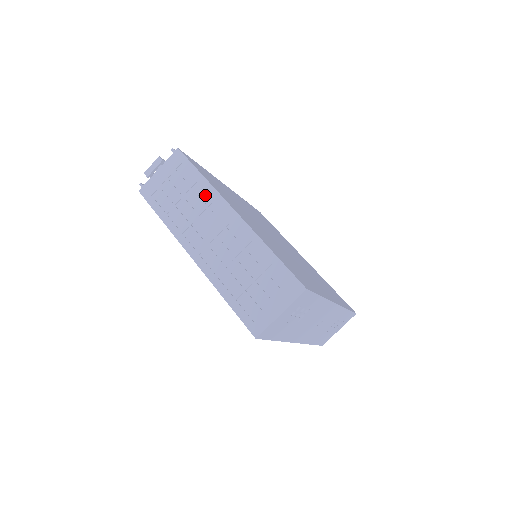
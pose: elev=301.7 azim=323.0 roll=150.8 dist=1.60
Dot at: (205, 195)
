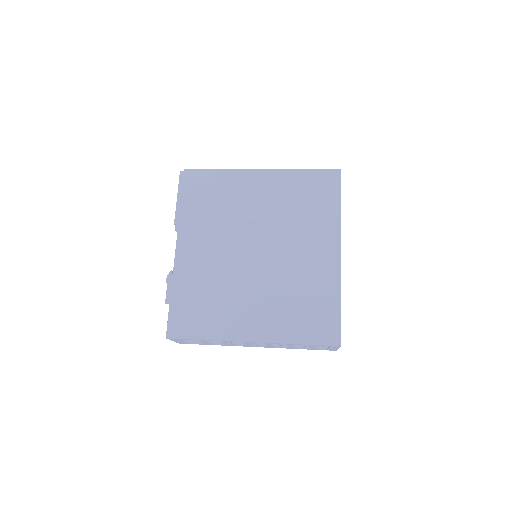
Dot at: occluded
